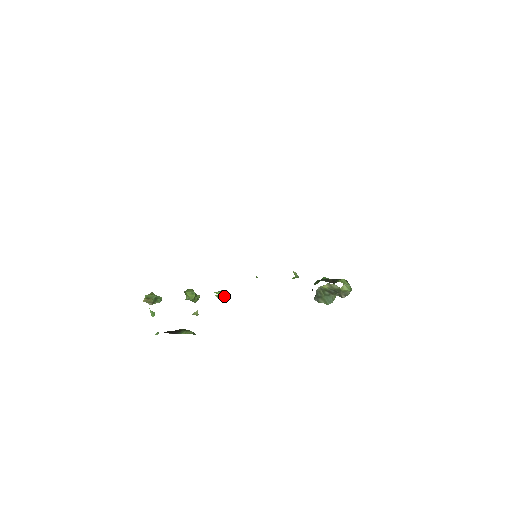
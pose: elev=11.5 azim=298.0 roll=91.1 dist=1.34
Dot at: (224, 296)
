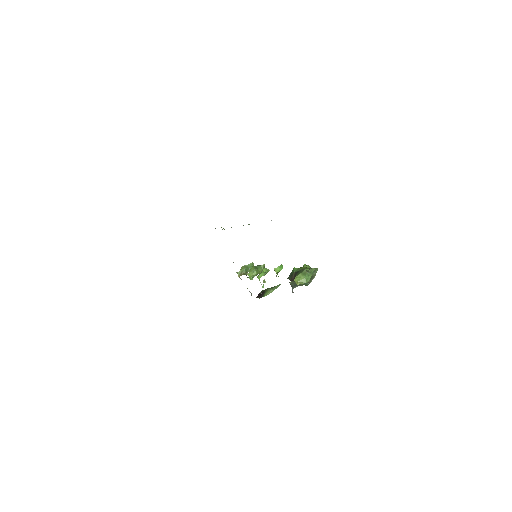
Dot at: occluded
